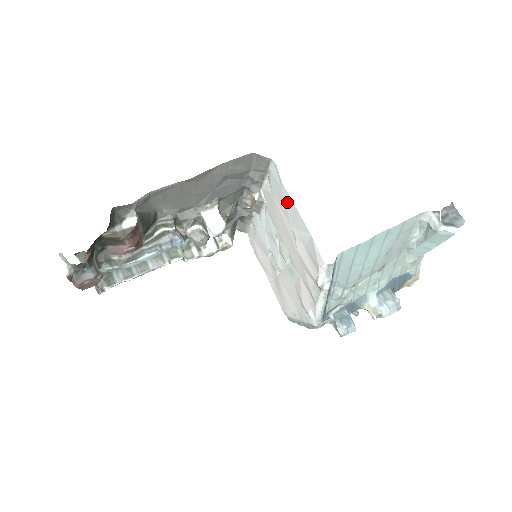
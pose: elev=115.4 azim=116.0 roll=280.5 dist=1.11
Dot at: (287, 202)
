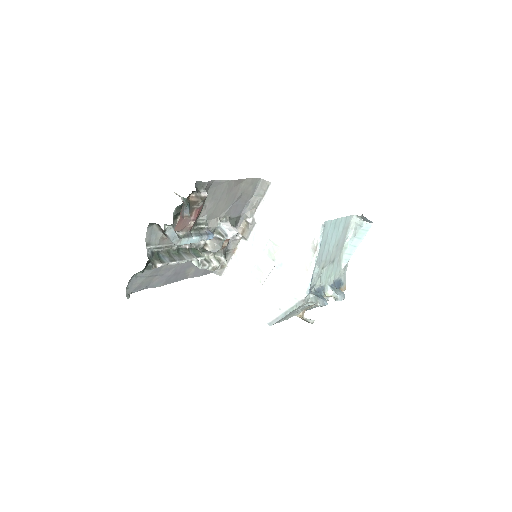
Dot at: (285, 203)
